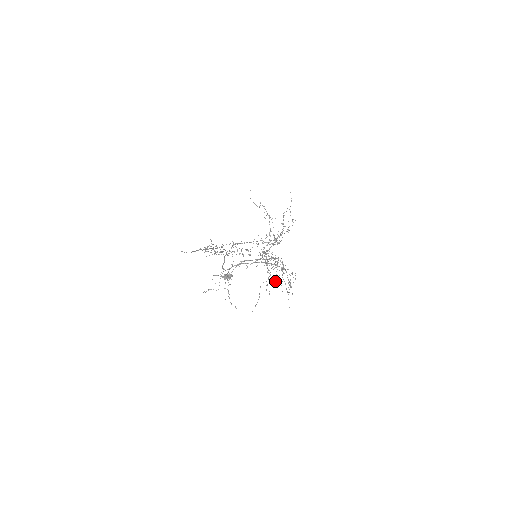
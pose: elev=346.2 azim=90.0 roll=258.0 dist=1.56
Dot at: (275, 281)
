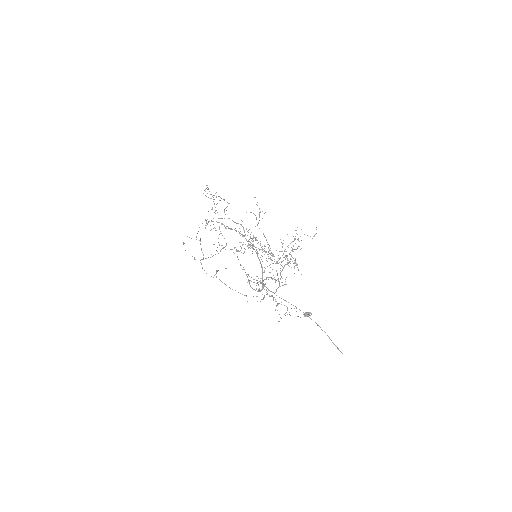
Dot at: (205, 225)
